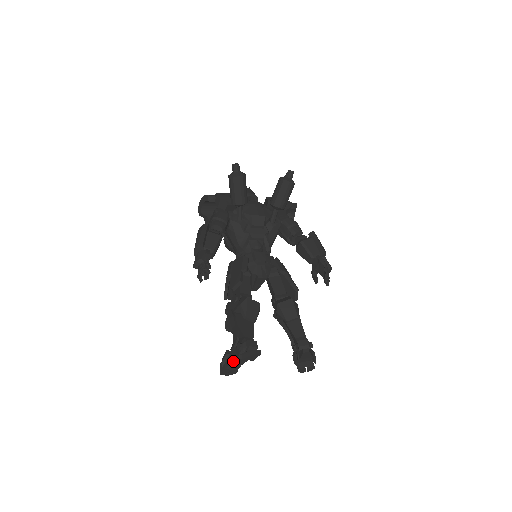
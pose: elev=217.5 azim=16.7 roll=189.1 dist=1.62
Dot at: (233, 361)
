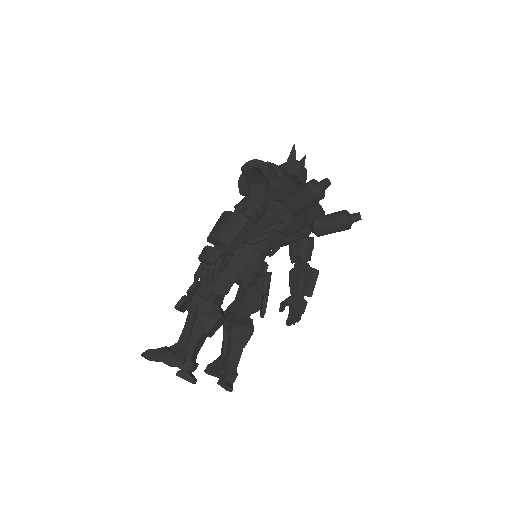
Dot at: (164, 363)
